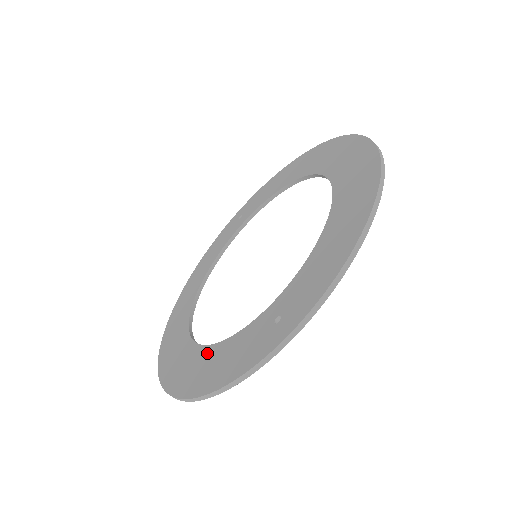
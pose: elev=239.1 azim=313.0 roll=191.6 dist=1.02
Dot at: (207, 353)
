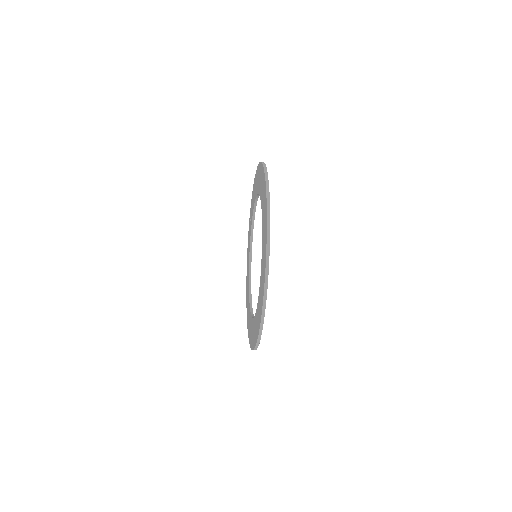
Dot at: (253, 323)
